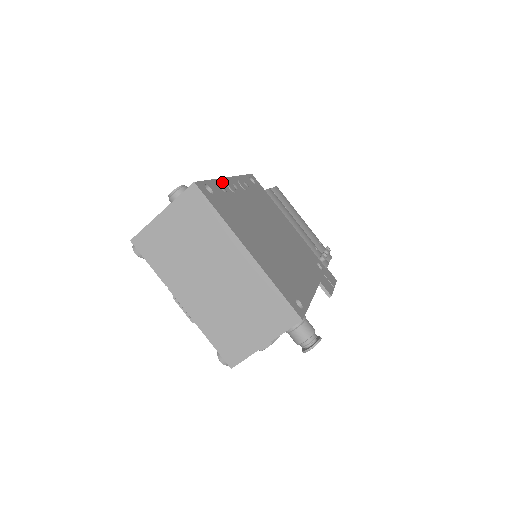
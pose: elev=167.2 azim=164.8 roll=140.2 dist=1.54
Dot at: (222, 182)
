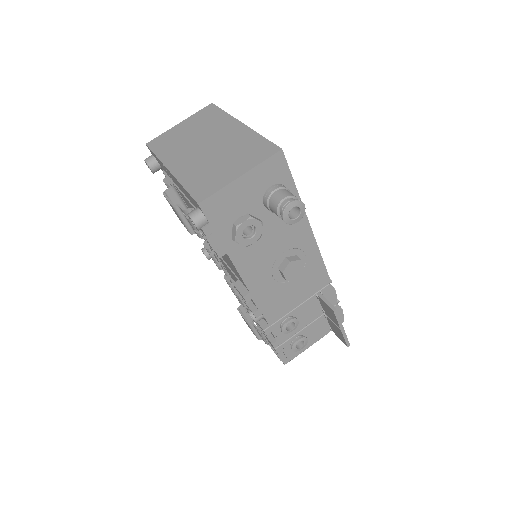
Dot at: occluded
